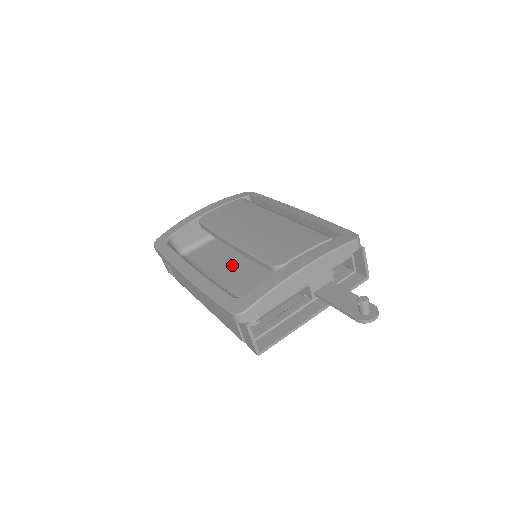
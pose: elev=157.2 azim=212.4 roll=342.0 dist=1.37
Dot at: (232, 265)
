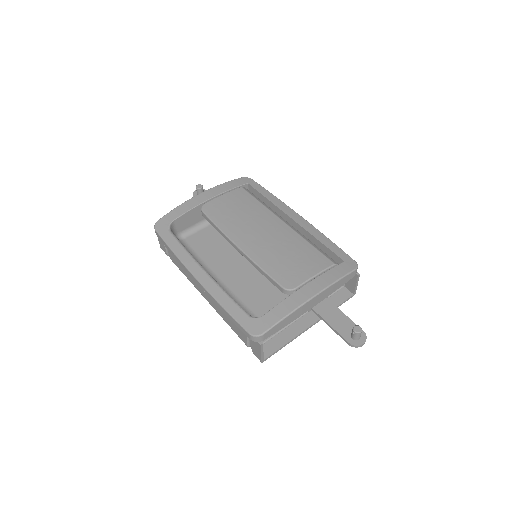
Dot at: (233, 262)
